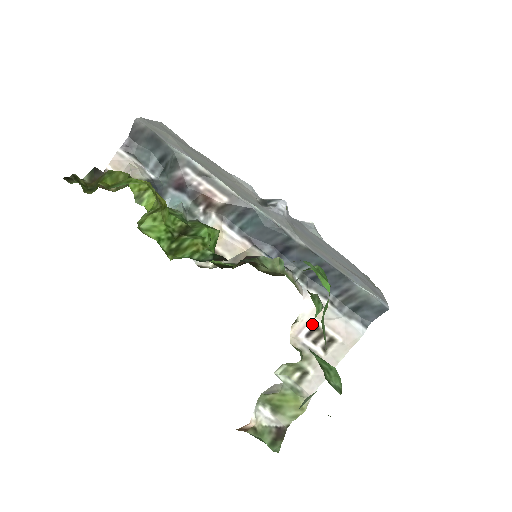
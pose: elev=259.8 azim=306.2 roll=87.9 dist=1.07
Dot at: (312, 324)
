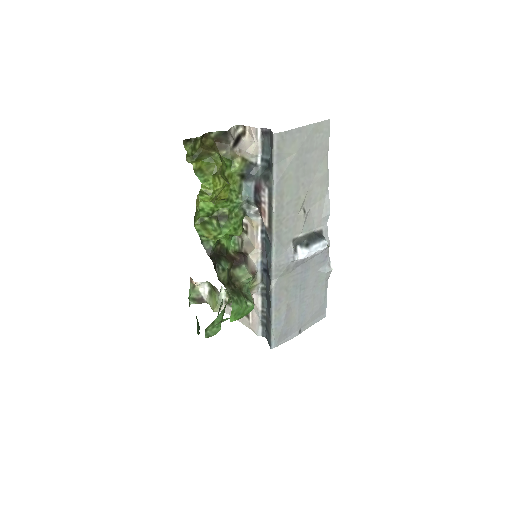
Dot at: occluded
